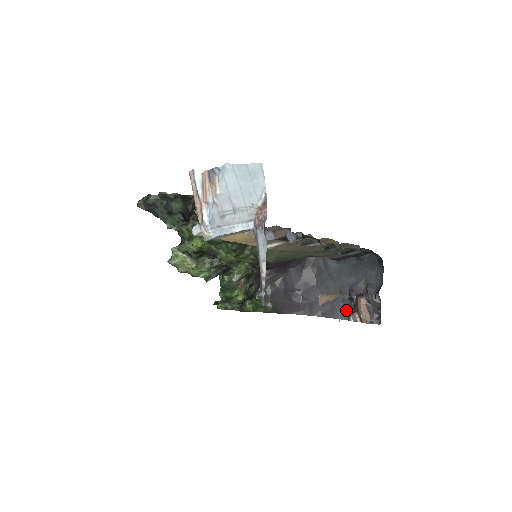
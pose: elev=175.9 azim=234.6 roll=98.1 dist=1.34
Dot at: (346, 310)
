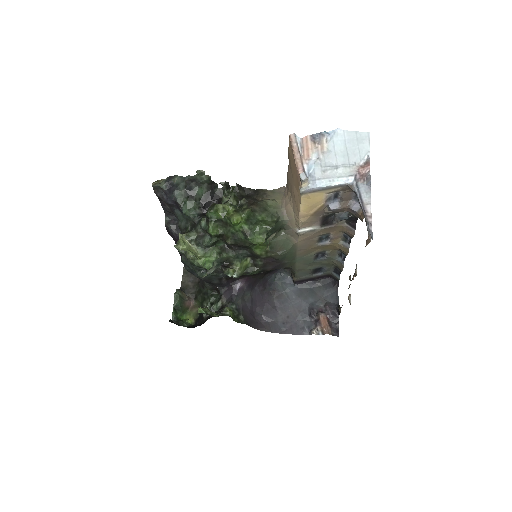
Dot at: (307, 326)
